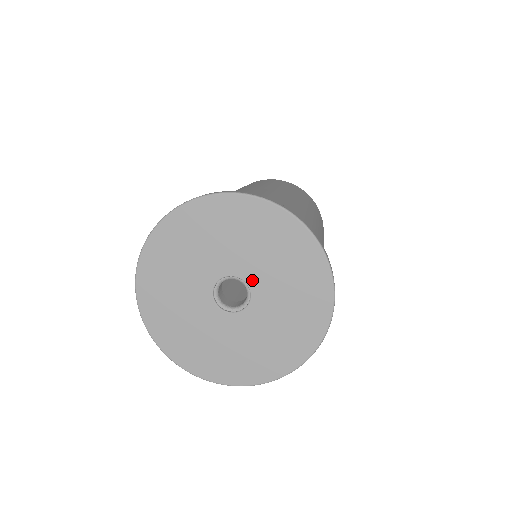
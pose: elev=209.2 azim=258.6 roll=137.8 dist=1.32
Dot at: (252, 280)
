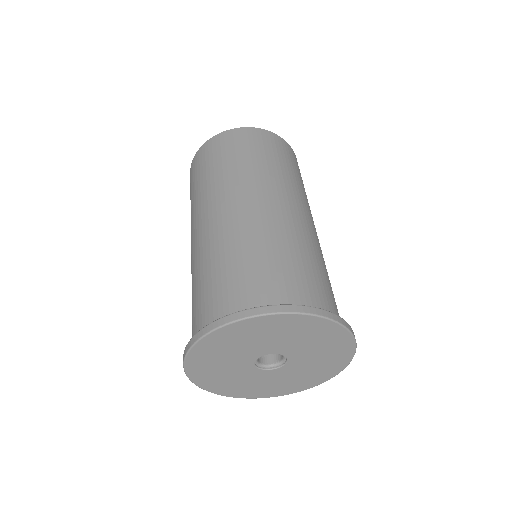
Dot at: (282, 351)
